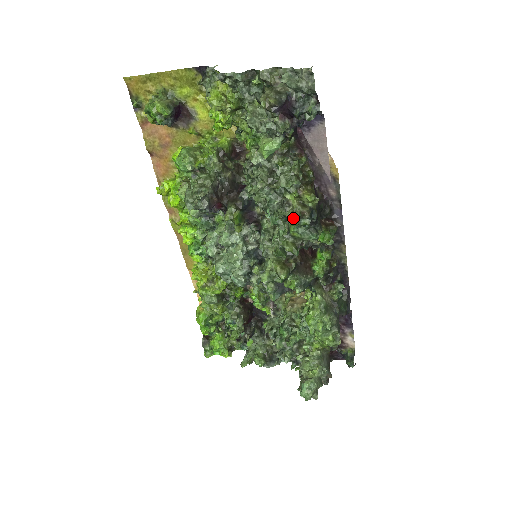
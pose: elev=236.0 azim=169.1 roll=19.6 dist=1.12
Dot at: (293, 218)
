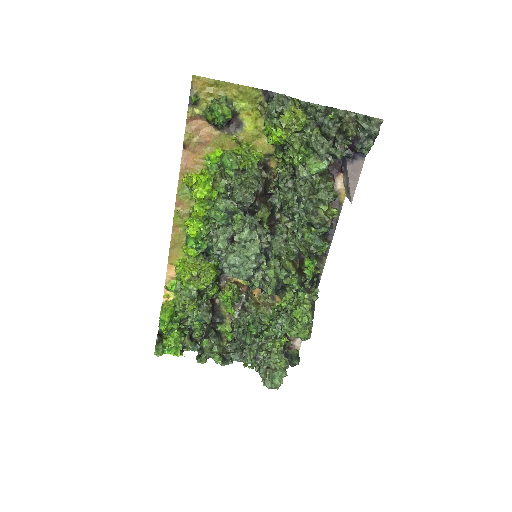
Dot at: (318, 225)
